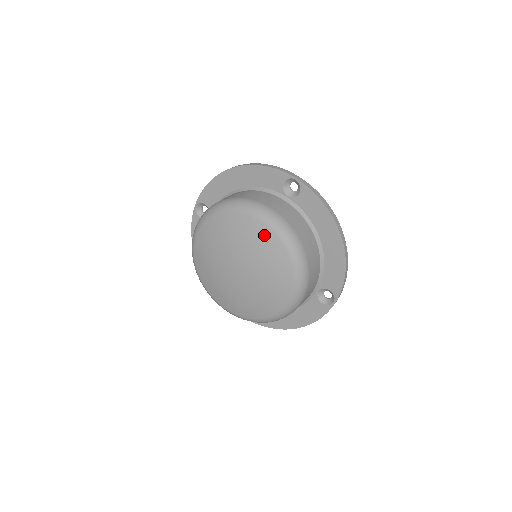
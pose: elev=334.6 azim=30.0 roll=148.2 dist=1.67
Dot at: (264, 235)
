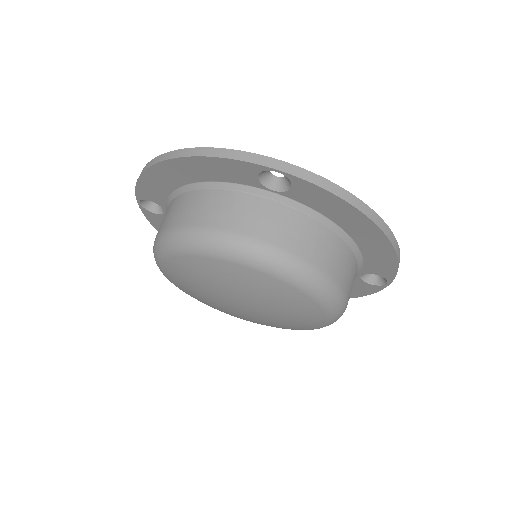
Dot at: (259, 281)
